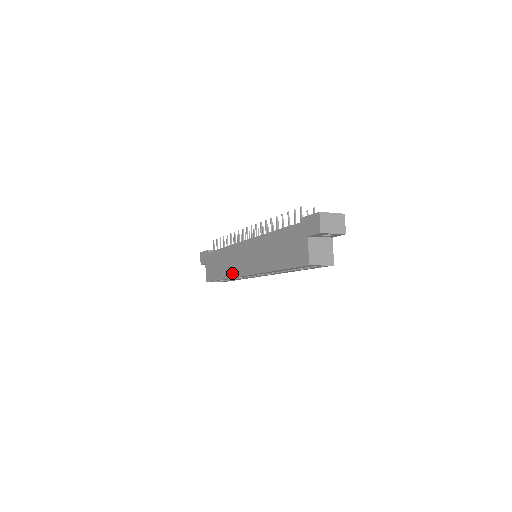
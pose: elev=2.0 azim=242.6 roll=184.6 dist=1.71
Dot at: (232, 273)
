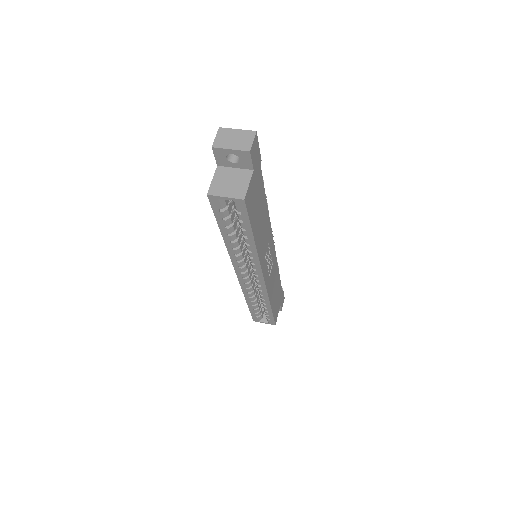
Dot at: occluded
